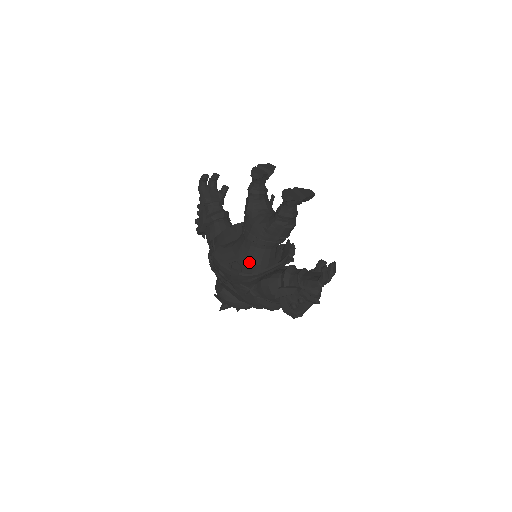
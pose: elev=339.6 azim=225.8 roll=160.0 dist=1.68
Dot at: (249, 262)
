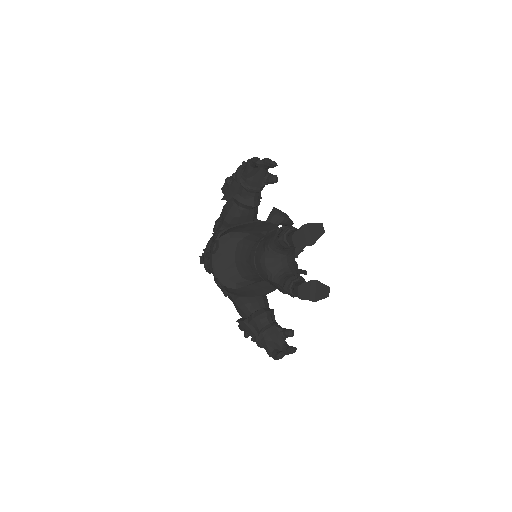
Dot at: (241, 272)
